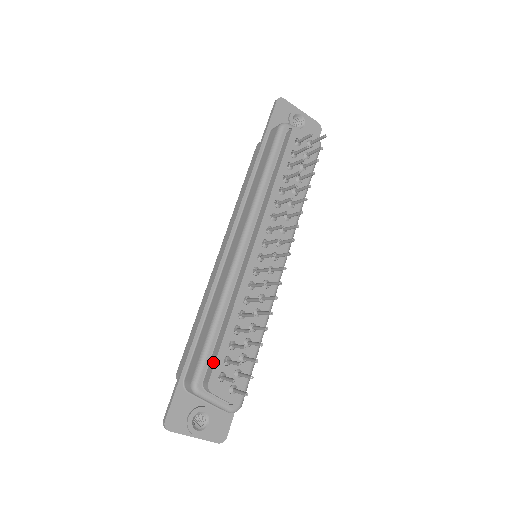
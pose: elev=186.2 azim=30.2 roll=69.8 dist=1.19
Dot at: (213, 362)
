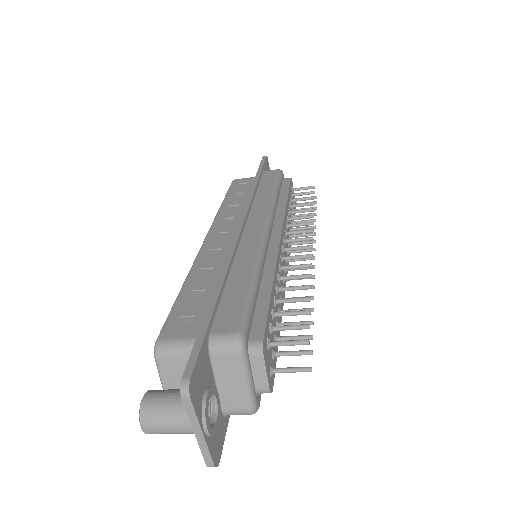
Dot at: (262, 320)
